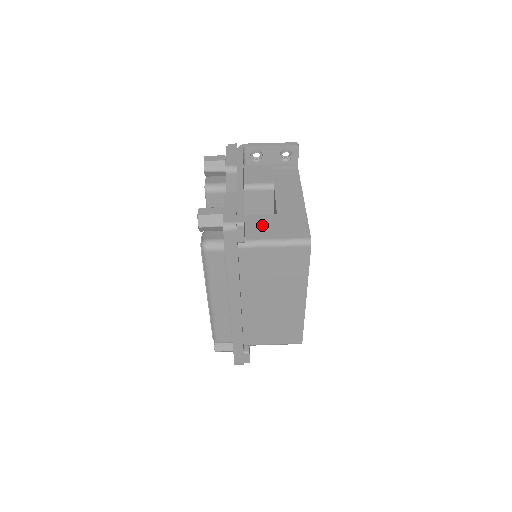
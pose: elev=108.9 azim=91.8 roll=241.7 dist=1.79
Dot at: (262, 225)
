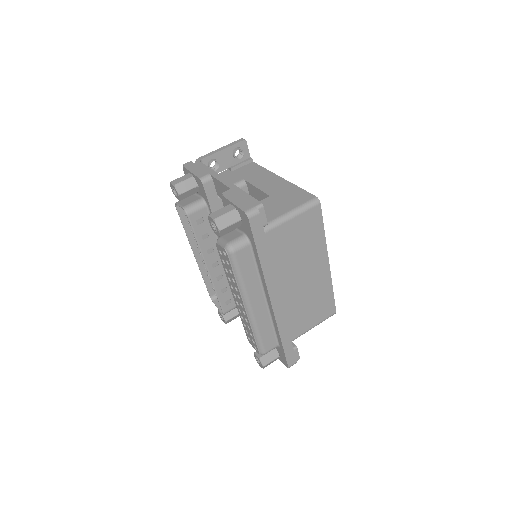
Dot at: (267, 209)
